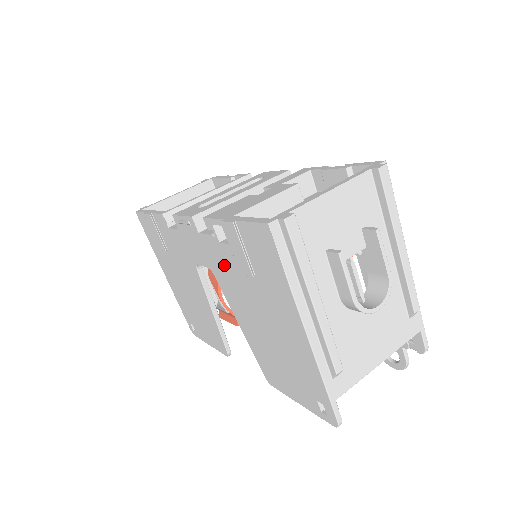
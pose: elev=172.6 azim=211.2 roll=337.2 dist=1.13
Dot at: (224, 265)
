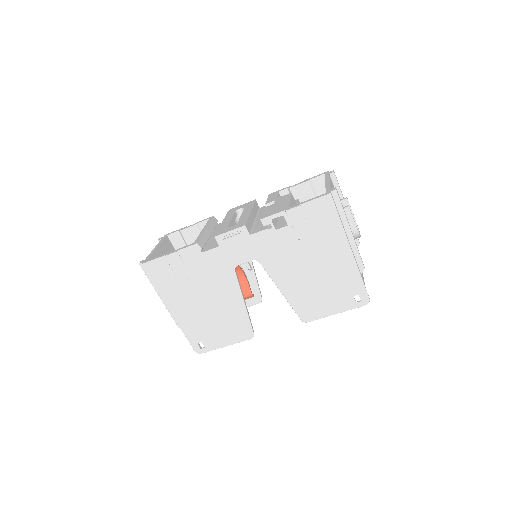
Dot at: (276, 246)
